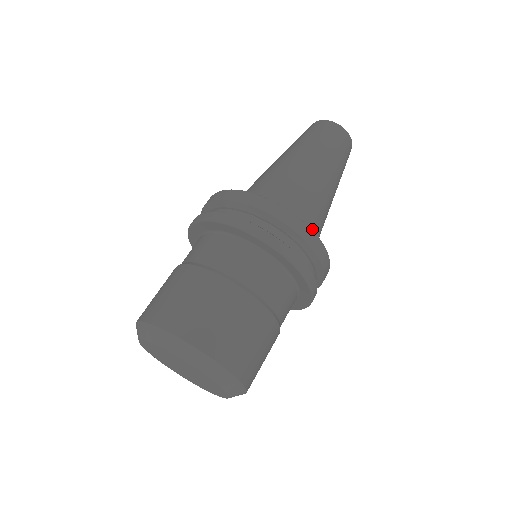
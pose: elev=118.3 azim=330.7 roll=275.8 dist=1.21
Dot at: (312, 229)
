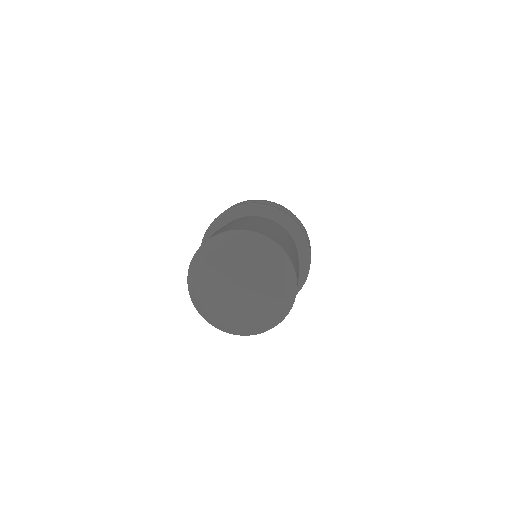
Dot at: occluded
